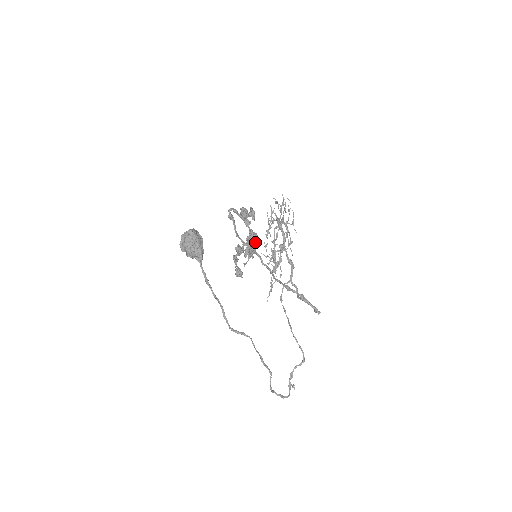
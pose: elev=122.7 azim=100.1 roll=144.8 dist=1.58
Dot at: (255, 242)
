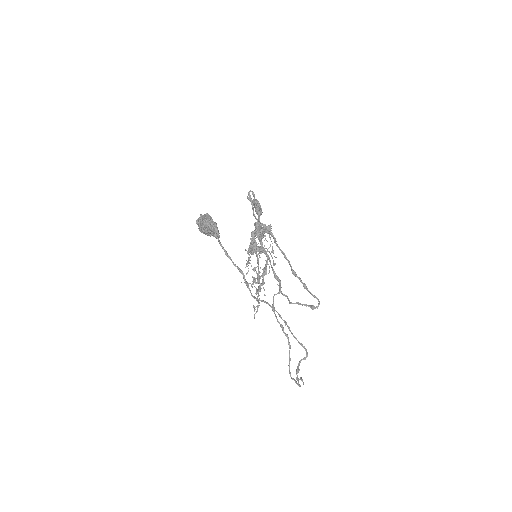
Dot at: (263, 233)
